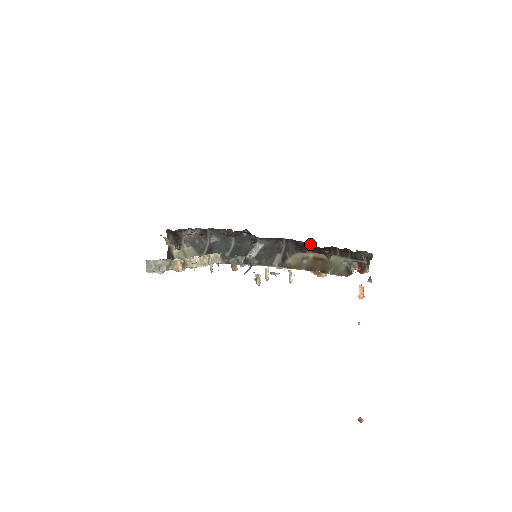
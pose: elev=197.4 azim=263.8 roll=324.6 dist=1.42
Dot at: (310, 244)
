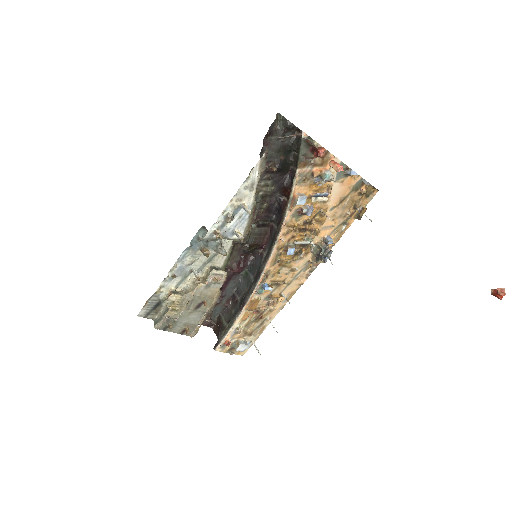
Dot at: (283, 197)
